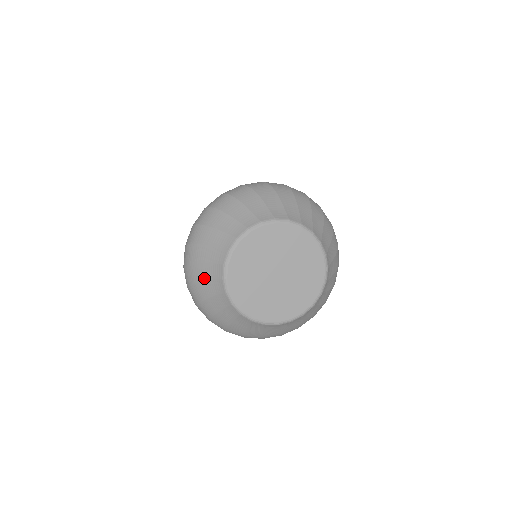
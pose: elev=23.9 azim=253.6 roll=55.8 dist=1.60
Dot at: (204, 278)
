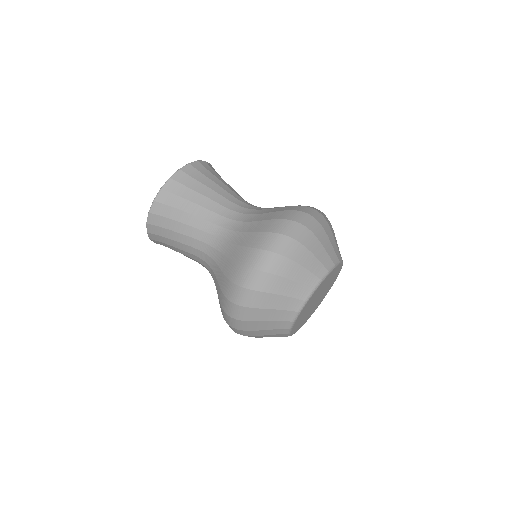
Dot at: (276, 307)
